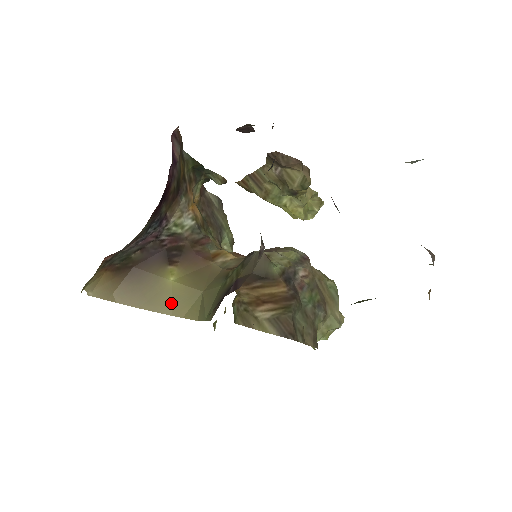
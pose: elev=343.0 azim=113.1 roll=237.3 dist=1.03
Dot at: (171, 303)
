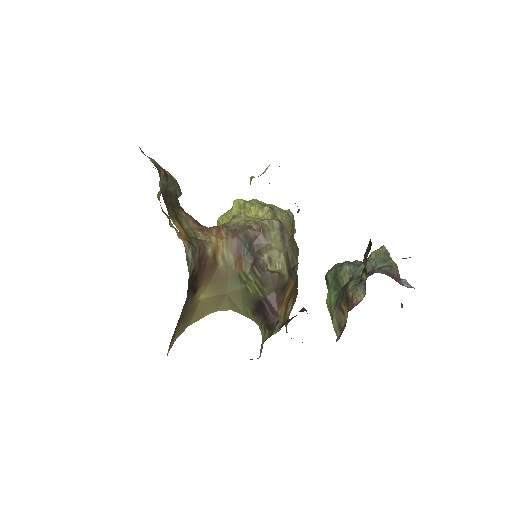
Dot at: (206, 309)
